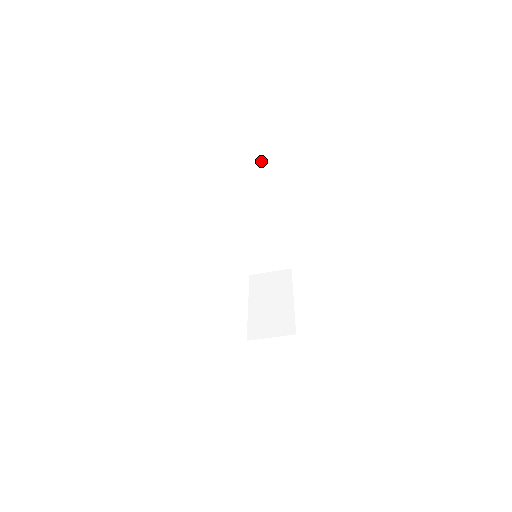
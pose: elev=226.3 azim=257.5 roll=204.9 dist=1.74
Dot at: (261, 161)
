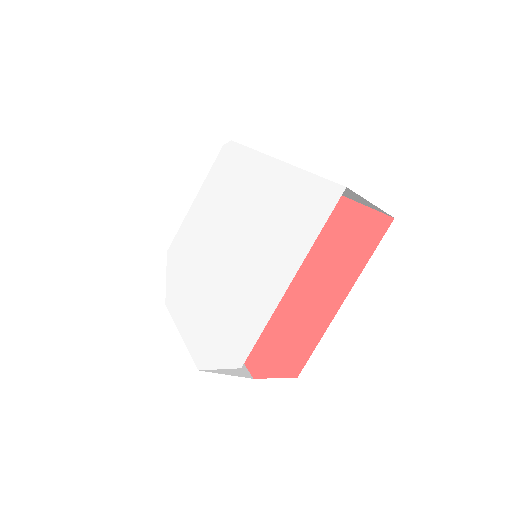
Dot at: (381, 211)
